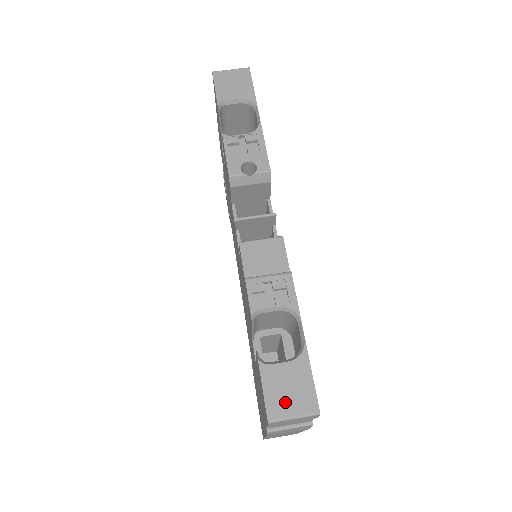
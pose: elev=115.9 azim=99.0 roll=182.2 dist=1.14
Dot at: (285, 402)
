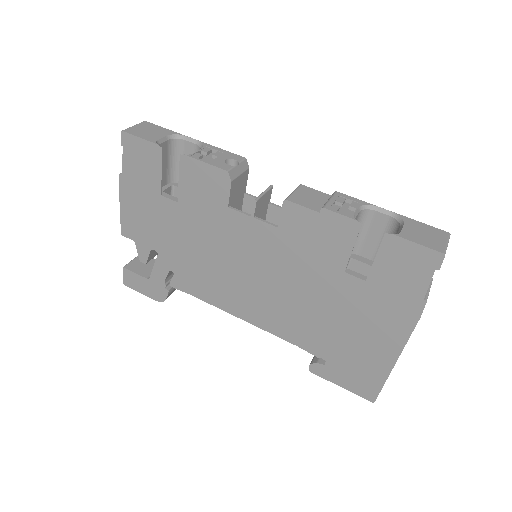
Dot at: (434, 240)
